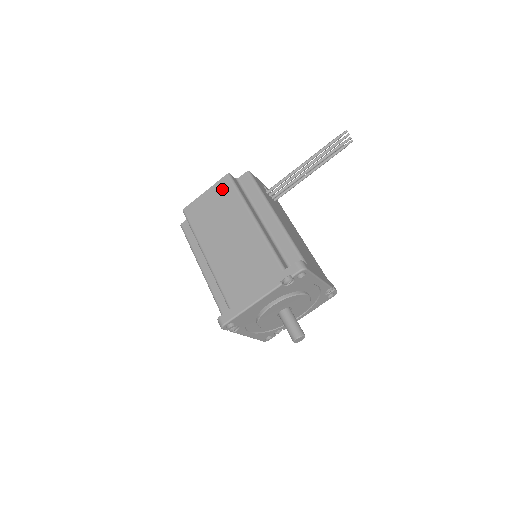
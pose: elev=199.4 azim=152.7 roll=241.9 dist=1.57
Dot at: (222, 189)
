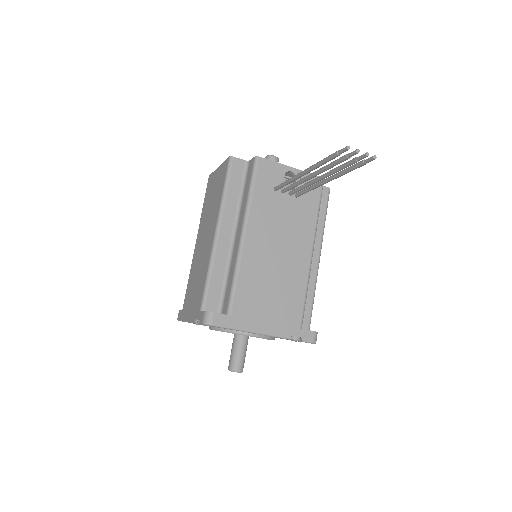
Dot at: (222, 174)
